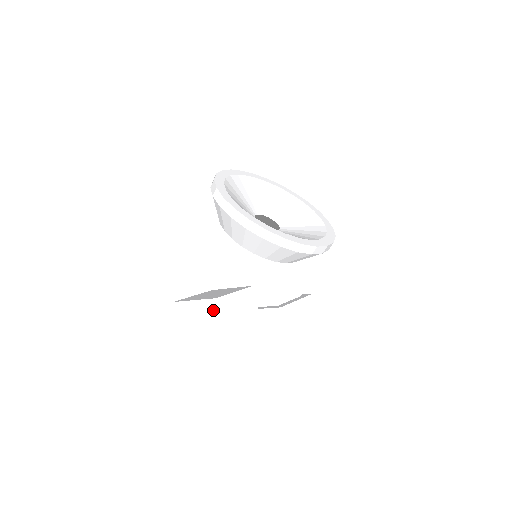
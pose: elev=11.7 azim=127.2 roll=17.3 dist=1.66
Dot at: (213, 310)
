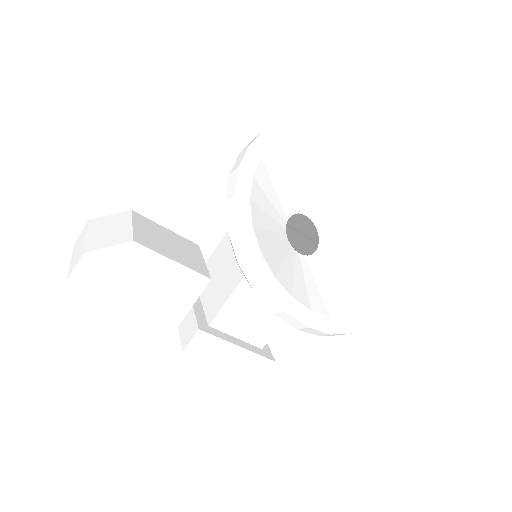
Dot at: (118, 249)
